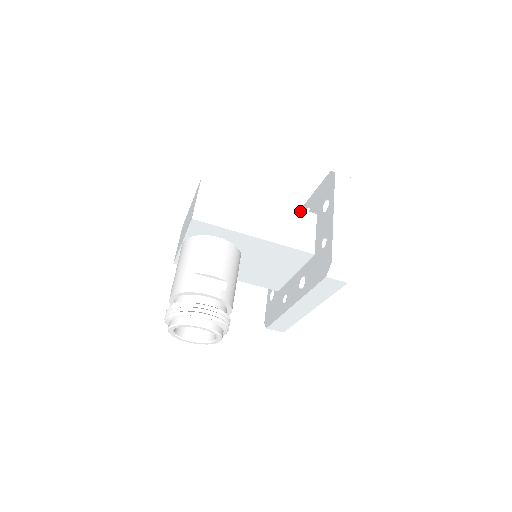
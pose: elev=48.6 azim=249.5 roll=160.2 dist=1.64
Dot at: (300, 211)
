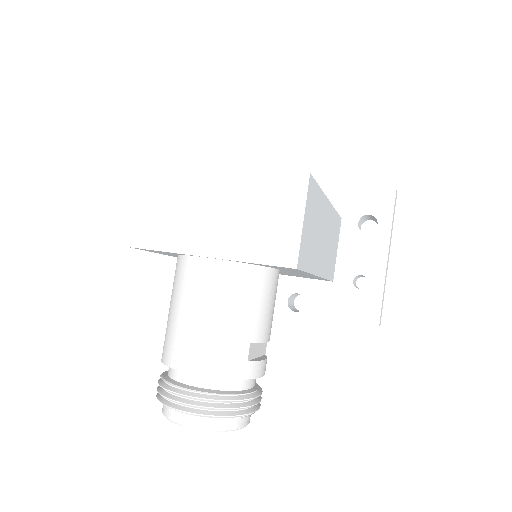
Dot at: (338, 218)
